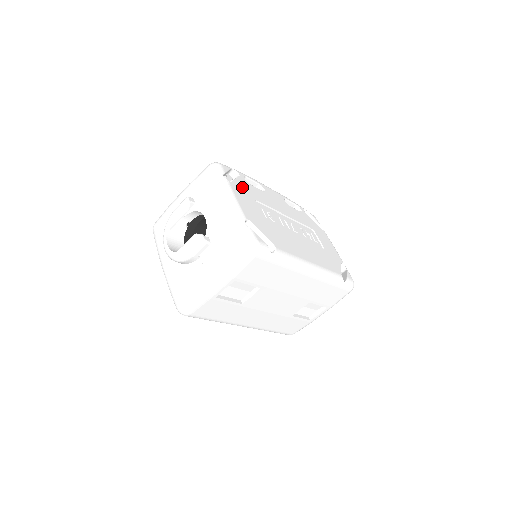
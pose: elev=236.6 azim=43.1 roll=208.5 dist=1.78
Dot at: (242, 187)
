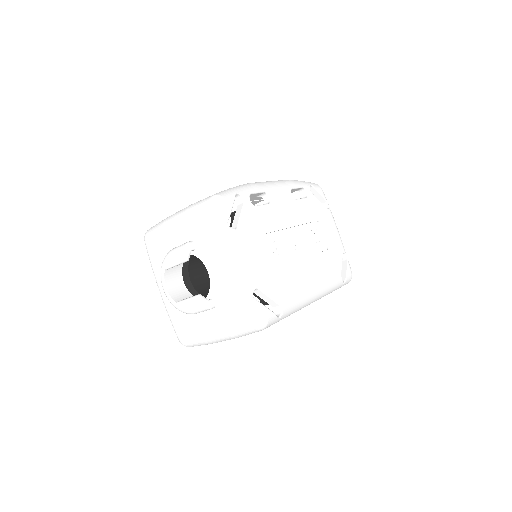
Dot at: (248, 225)
